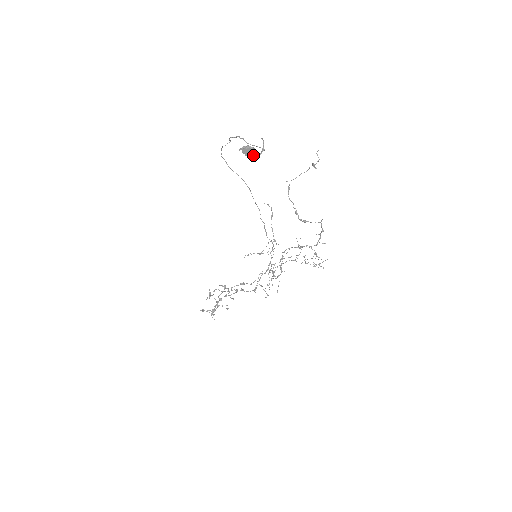
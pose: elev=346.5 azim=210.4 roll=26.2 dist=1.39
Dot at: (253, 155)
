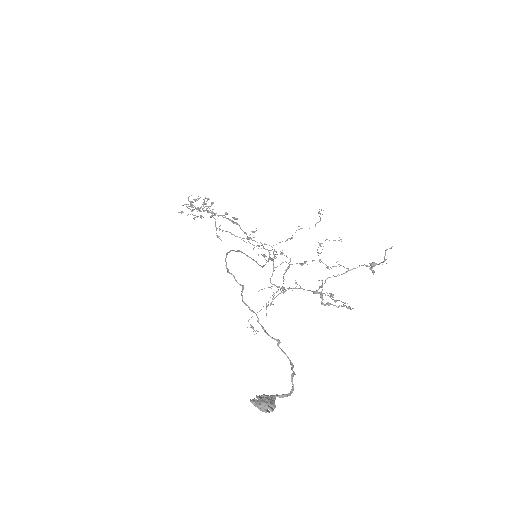
Dot at: (270, 408)
